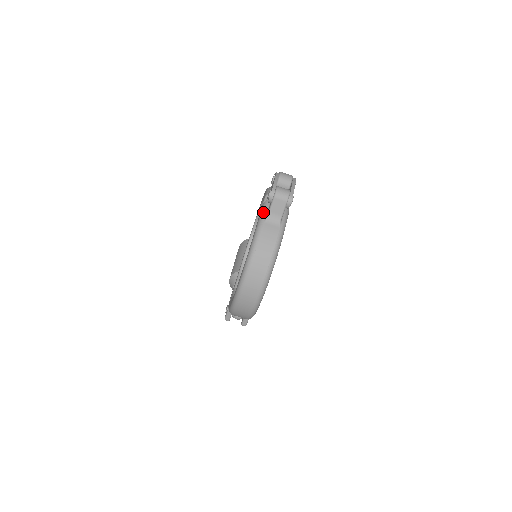
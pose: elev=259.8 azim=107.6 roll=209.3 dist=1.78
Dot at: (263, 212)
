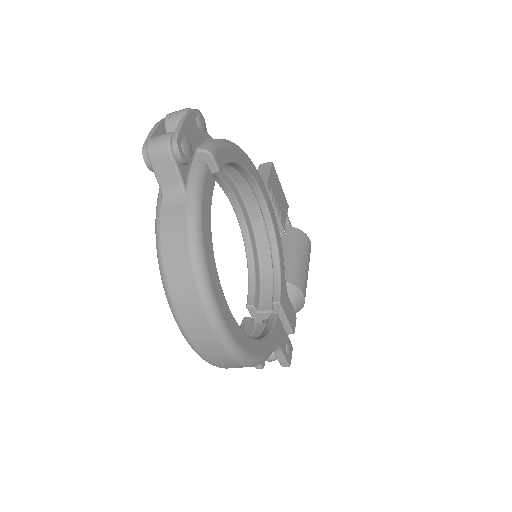
Dot at: occluded
